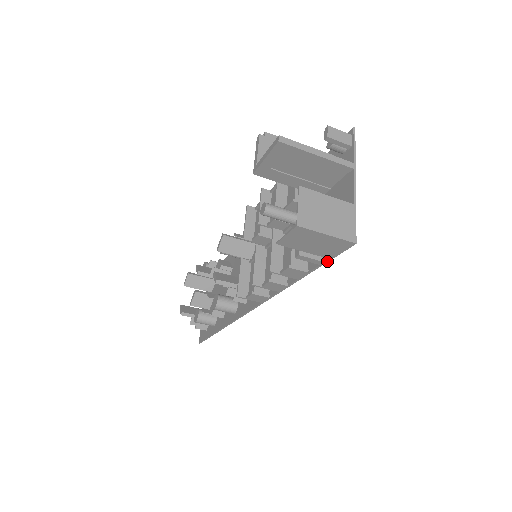
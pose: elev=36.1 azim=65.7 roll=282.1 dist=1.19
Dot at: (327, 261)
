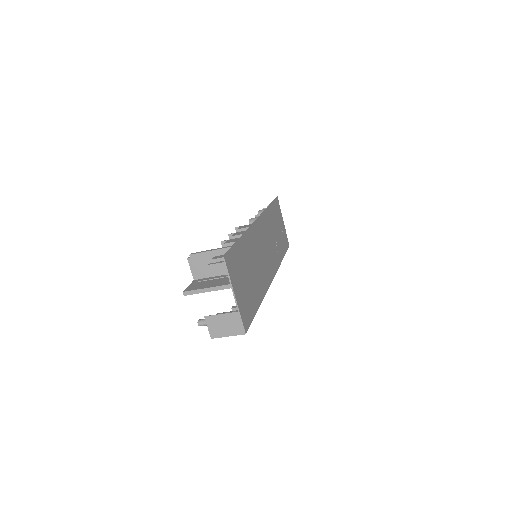
Dot at: occluded
